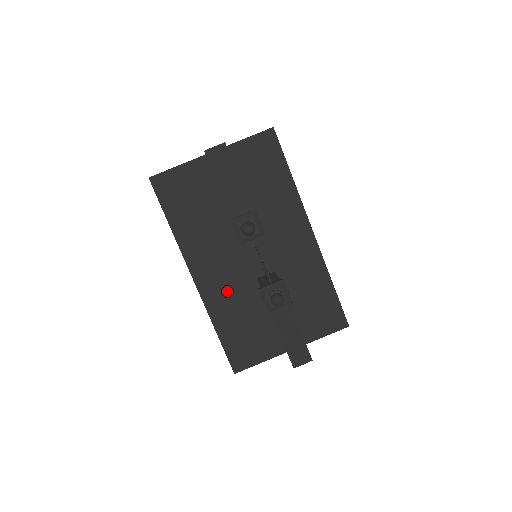
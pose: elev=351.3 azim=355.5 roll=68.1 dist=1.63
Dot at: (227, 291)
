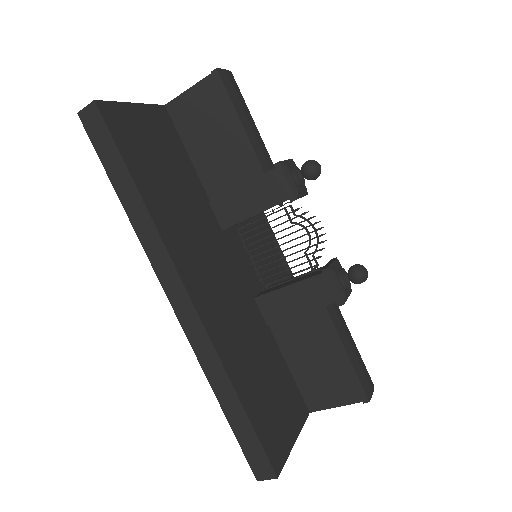
Dot at: (232, 318)
